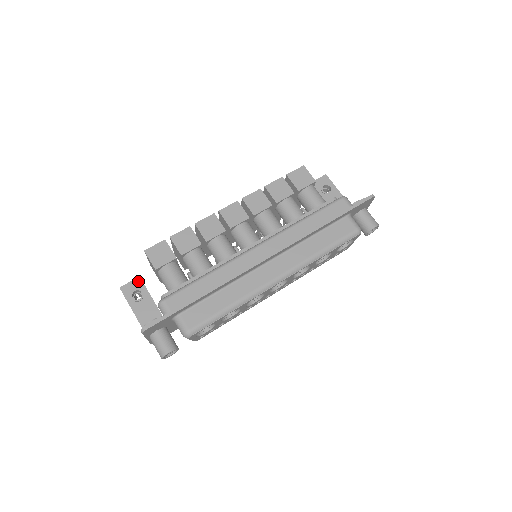
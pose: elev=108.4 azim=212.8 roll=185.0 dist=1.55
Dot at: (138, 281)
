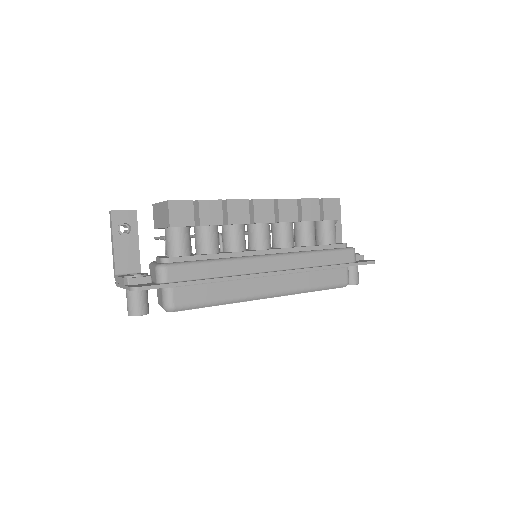
Dot at: (133, 214)
